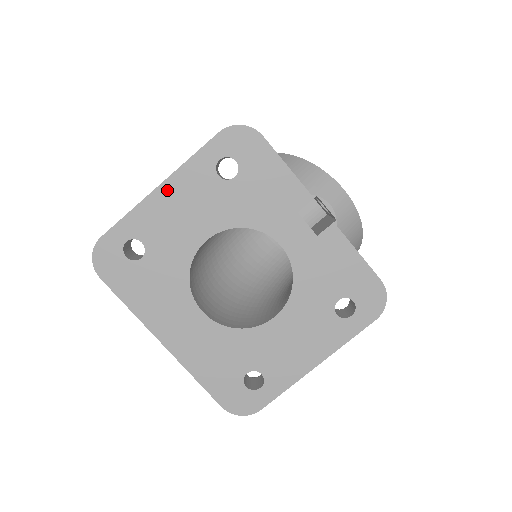
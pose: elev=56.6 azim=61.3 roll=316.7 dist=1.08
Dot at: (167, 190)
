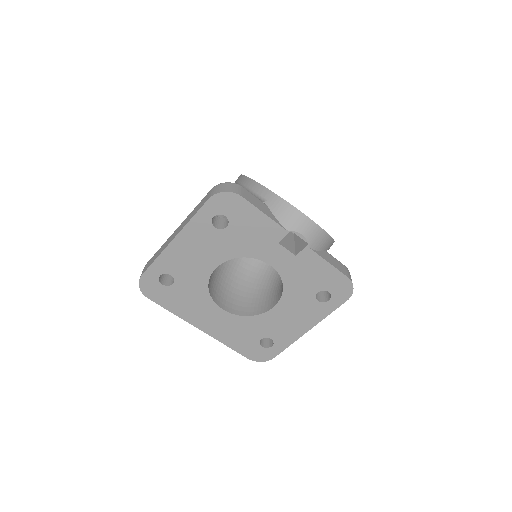
Dot at: (180, 241)
